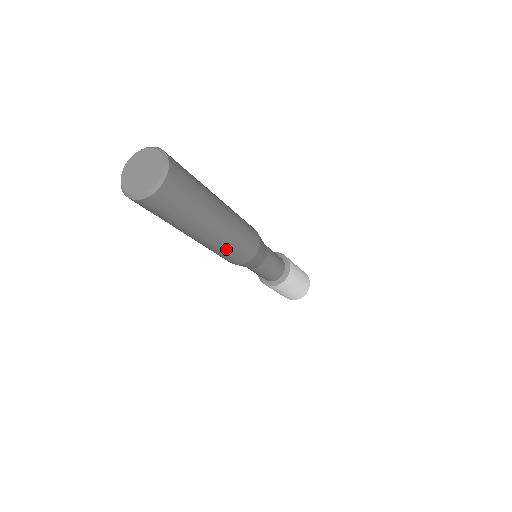
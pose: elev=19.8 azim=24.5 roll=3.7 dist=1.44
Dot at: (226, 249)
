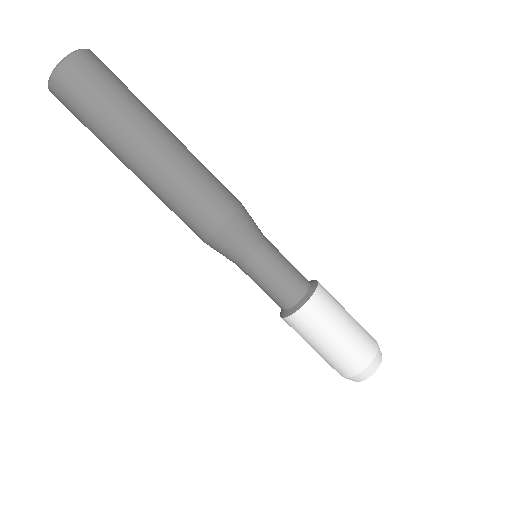
Dot at: (186, 181)
